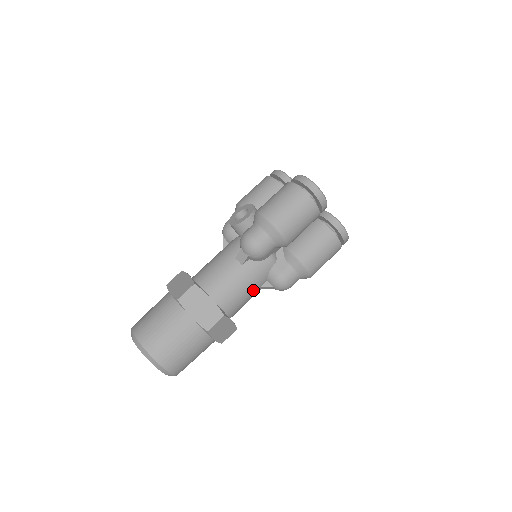
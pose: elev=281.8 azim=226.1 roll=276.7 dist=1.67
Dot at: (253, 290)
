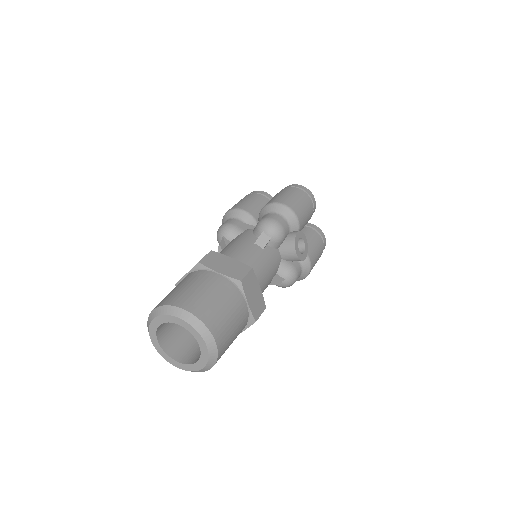
Dot at: (246, 246)
